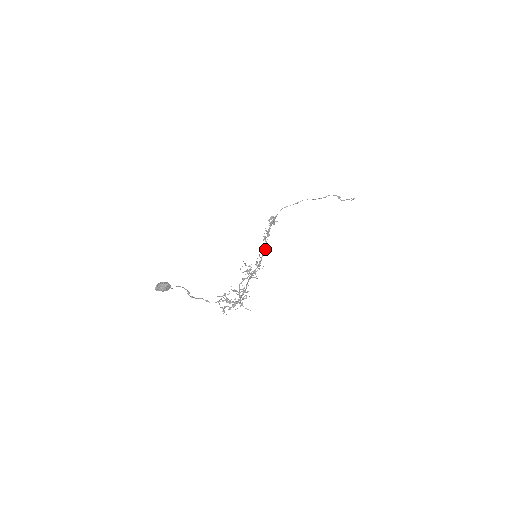
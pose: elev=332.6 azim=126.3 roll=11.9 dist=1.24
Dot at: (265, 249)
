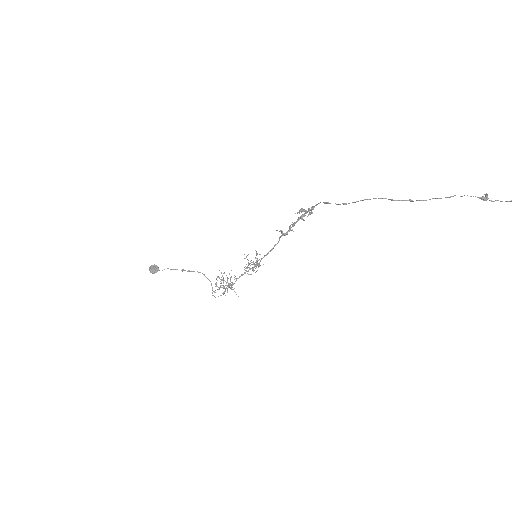
Dot at: (265, 255)
